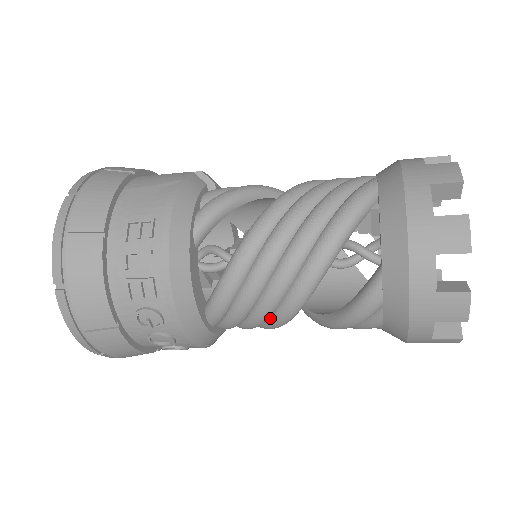
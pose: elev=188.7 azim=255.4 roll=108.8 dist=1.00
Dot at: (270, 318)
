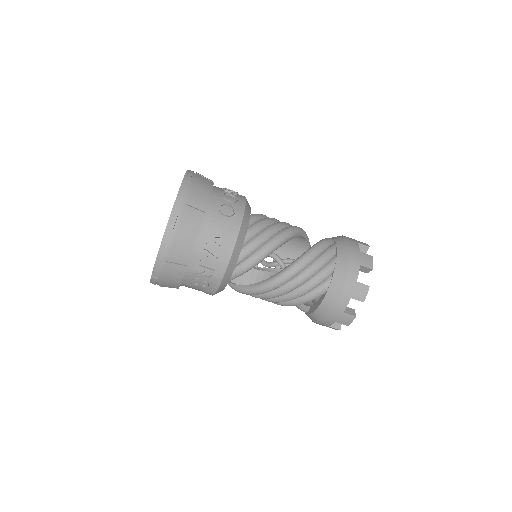
Dot at: (282, 230)
